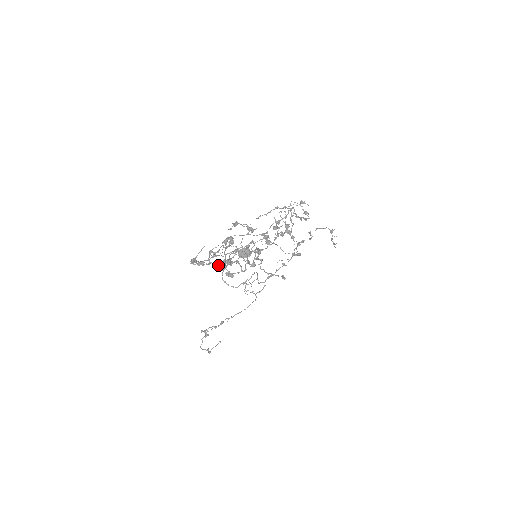
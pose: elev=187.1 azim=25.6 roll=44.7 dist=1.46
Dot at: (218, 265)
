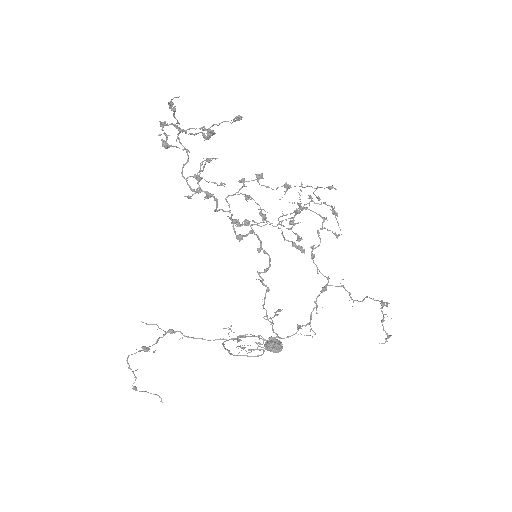
Dot at: occluded
